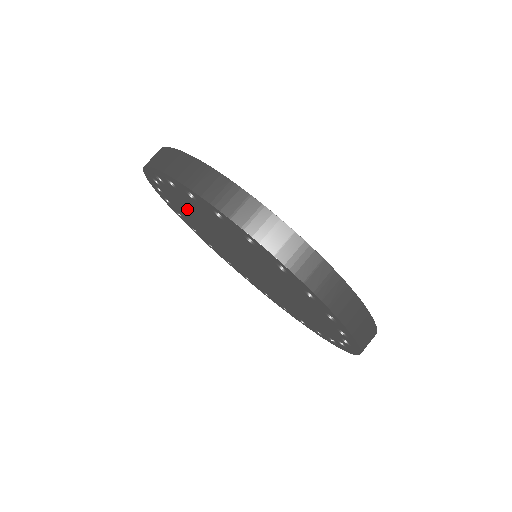
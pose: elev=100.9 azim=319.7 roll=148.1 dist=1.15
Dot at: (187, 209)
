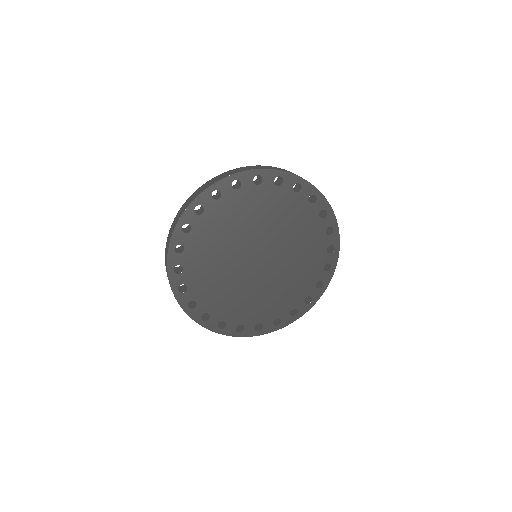
Dot at: (207, 277)
